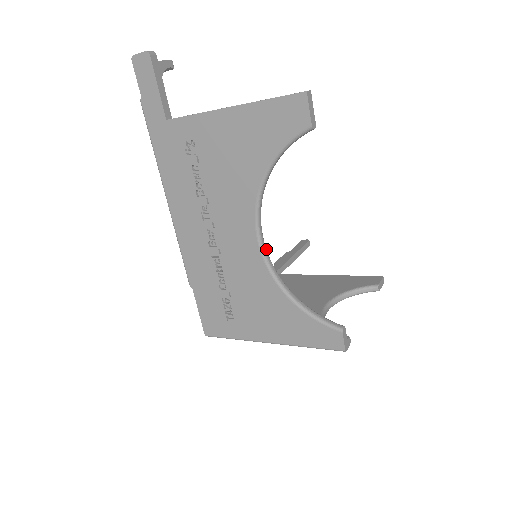
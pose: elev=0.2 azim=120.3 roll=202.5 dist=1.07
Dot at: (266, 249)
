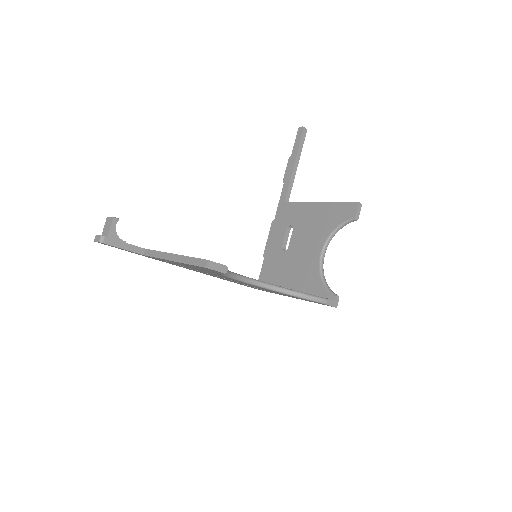
Dot at: (255, 281)
